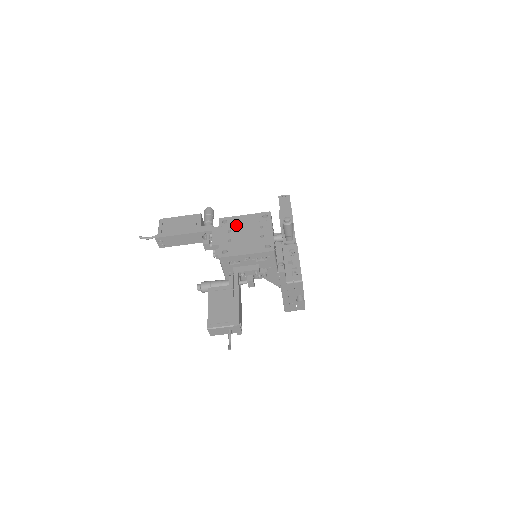
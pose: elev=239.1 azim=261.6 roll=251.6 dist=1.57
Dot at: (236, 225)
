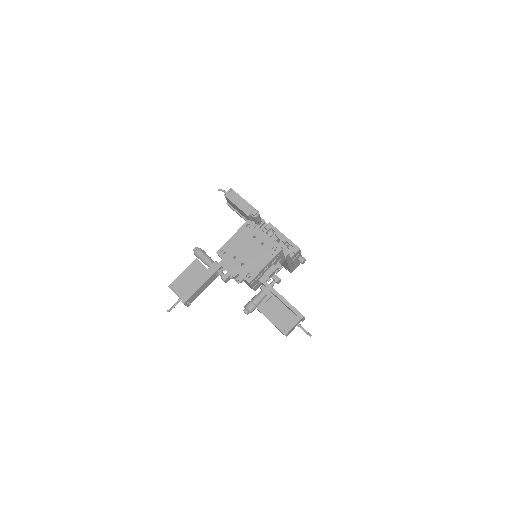
Dot at: (235, 249)
